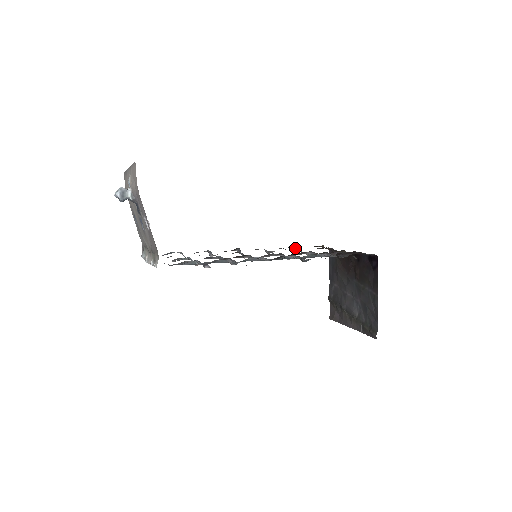
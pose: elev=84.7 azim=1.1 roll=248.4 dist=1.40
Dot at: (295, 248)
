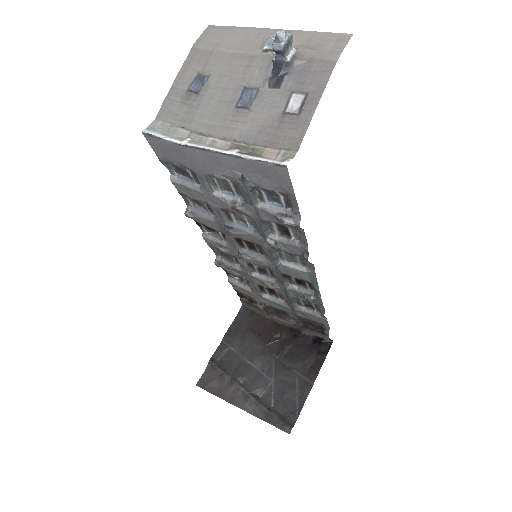
Dot at: (237, 280)
